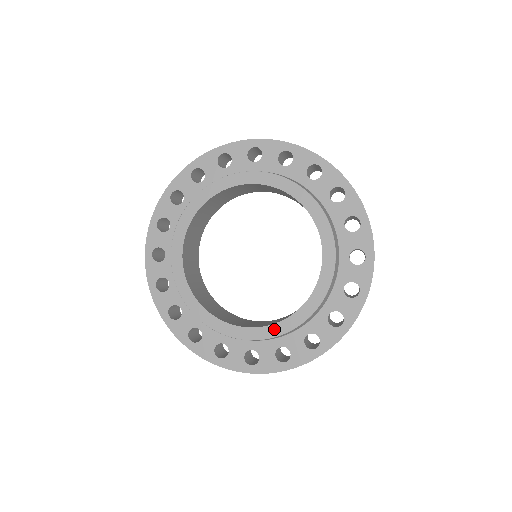
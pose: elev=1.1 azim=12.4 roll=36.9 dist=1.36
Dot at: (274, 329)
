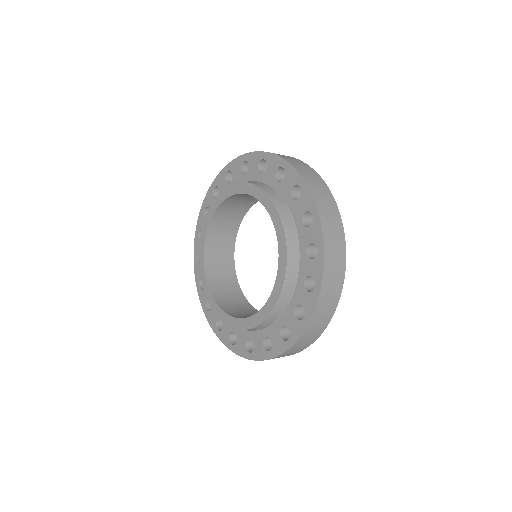
Dot at: (274, 295)
